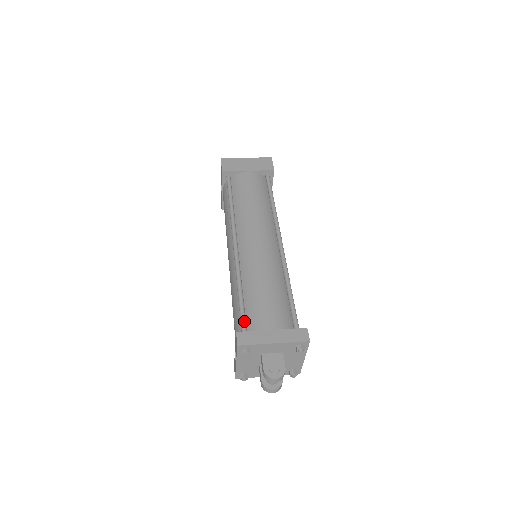
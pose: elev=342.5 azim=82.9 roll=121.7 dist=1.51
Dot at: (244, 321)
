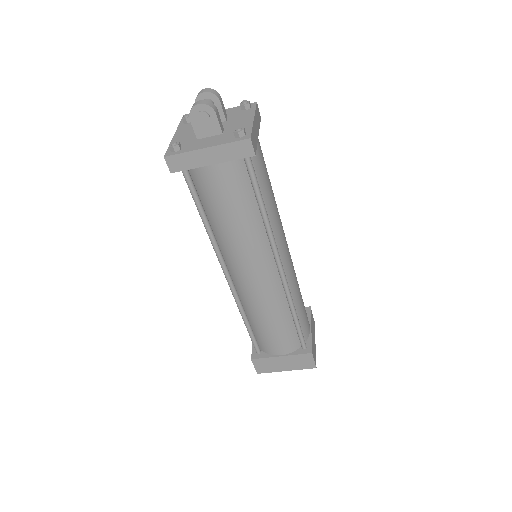
Dot at: occluded
